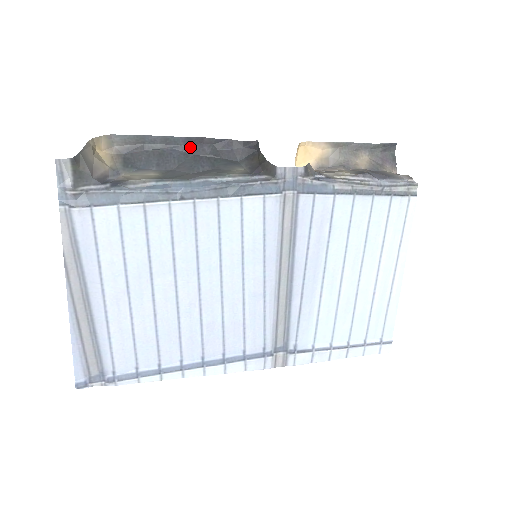
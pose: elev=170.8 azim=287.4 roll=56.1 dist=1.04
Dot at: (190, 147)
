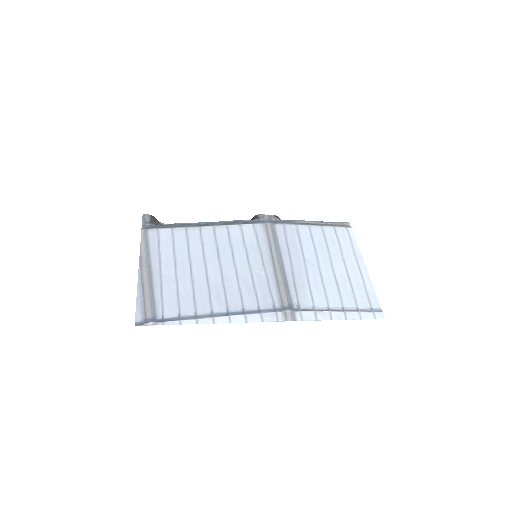
Dot at: occluded
